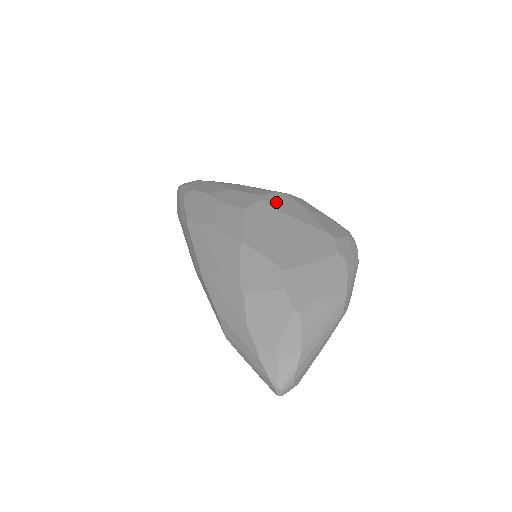
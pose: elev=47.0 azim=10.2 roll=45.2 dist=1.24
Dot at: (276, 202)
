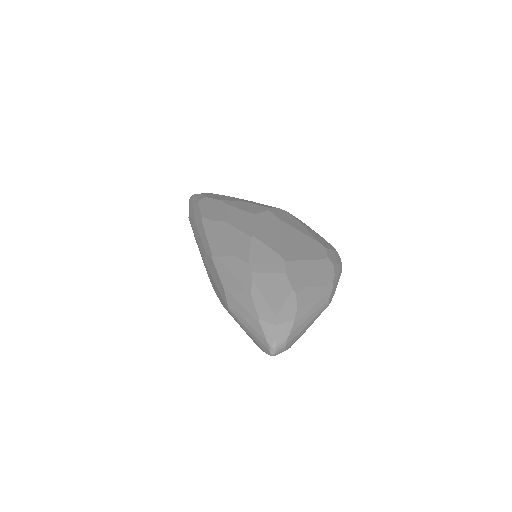
Dot at: (280, 214)
